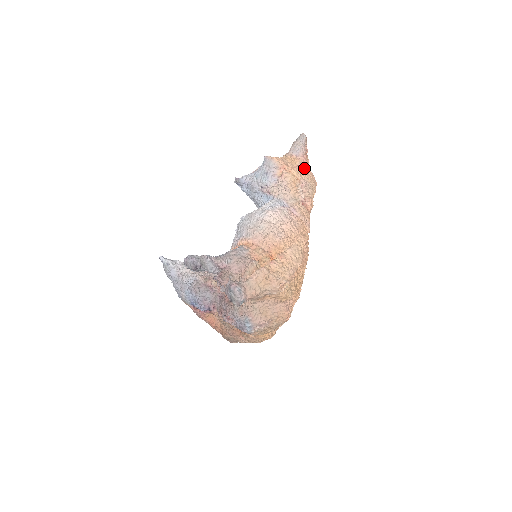
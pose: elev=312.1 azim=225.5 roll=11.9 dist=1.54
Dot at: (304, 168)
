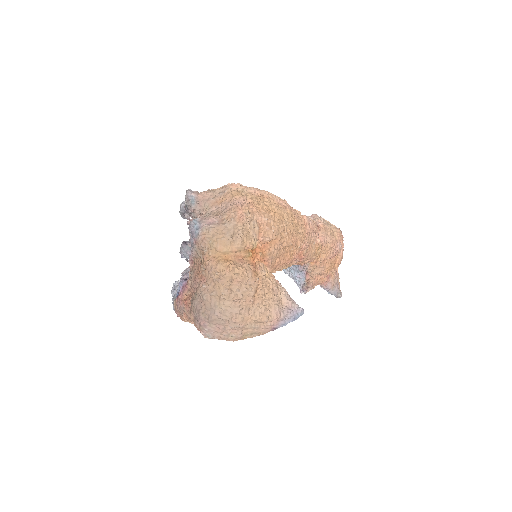
Dot at: occluded
